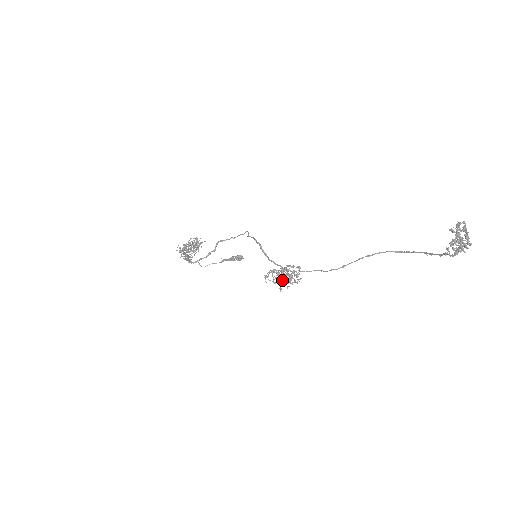
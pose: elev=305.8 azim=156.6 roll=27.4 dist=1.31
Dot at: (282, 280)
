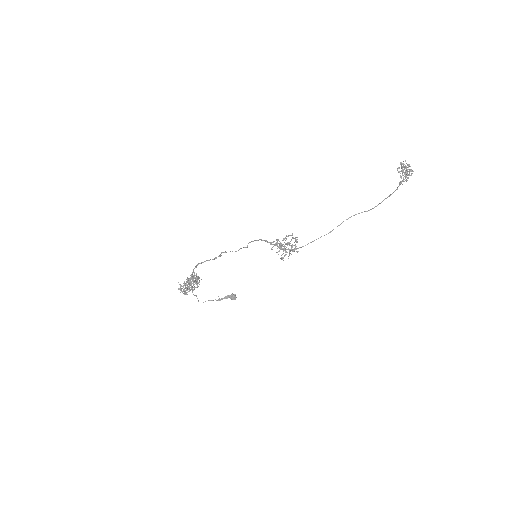
Dot at: occluded
